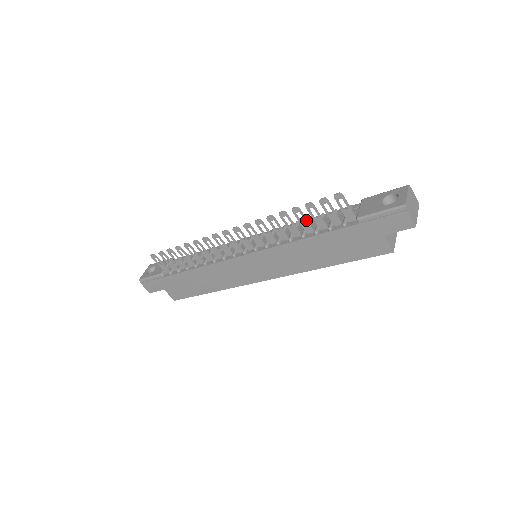
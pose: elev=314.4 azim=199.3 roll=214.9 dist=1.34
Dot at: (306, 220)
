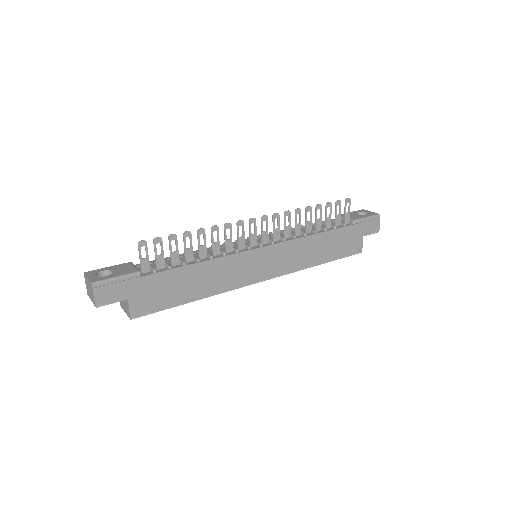
Dot at: (321, 218)
